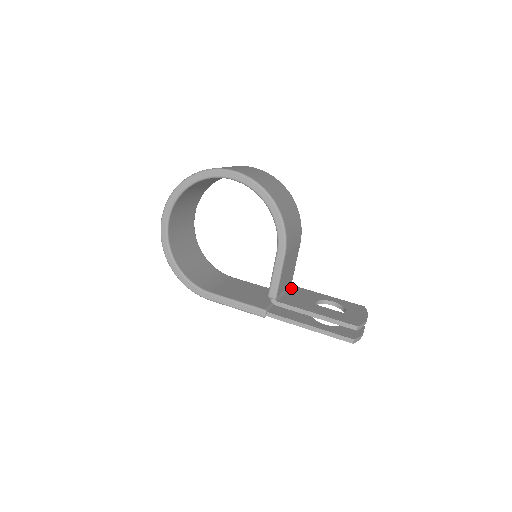
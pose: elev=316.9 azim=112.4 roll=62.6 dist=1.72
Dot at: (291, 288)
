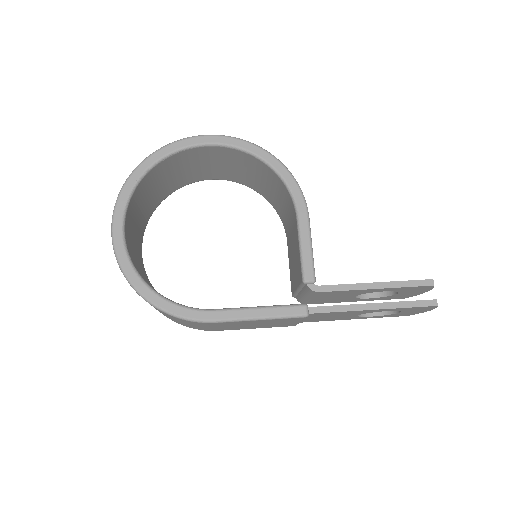
Dot at: occluded
